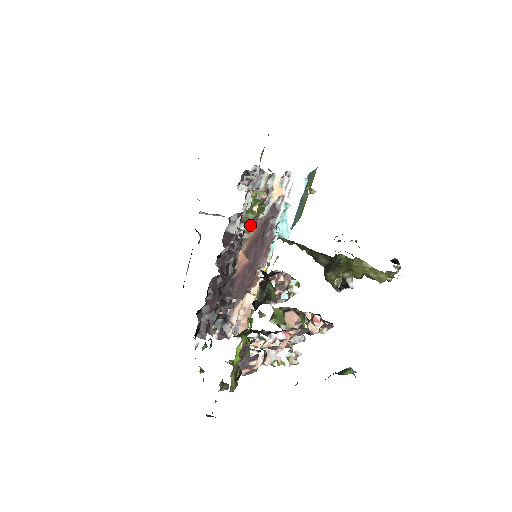
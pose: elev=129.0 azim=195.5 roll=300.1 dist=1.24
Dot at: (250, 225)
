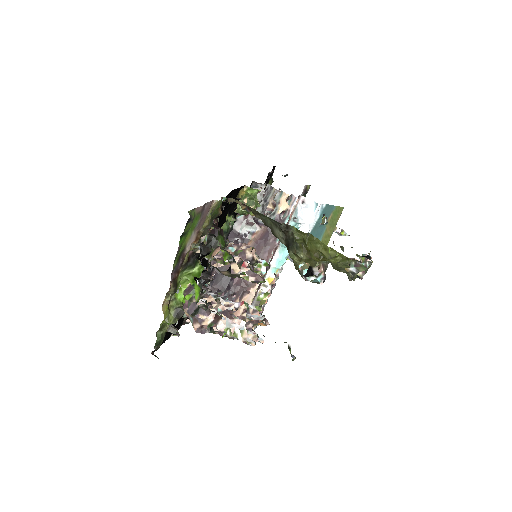
Dot at: (255, 229)
